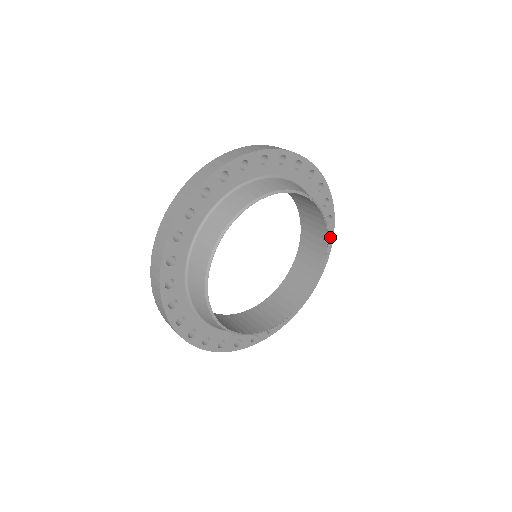
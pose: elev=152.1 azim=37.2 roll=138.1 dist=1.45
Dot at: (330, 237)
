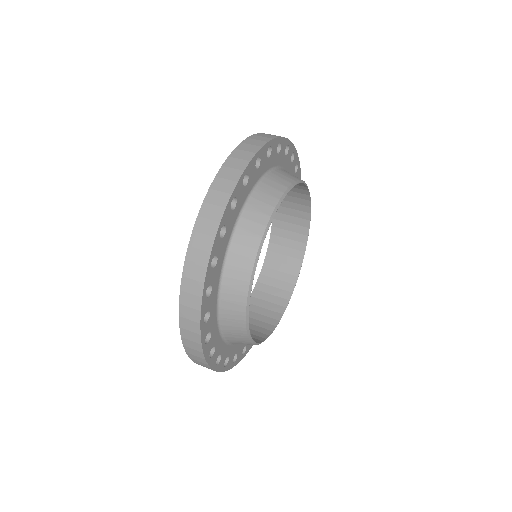
Dot at: occluded
